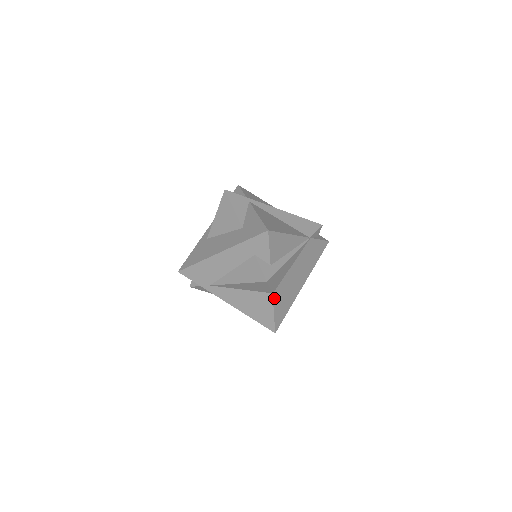
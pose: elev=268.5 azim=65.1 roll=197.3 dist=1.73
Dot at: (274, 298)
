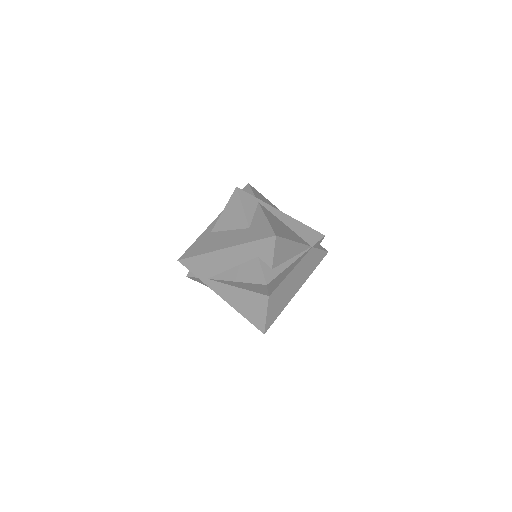
Dot at: (269, 301)
